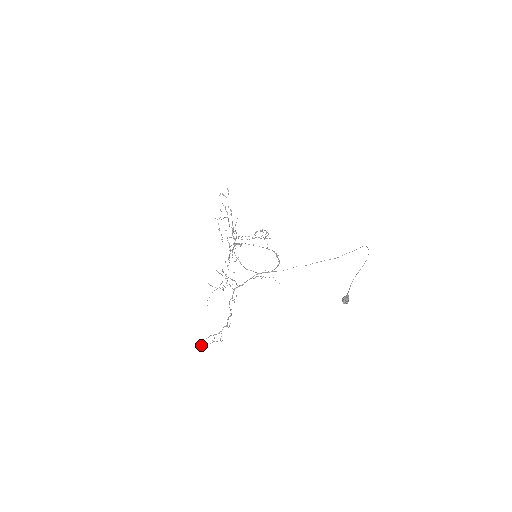
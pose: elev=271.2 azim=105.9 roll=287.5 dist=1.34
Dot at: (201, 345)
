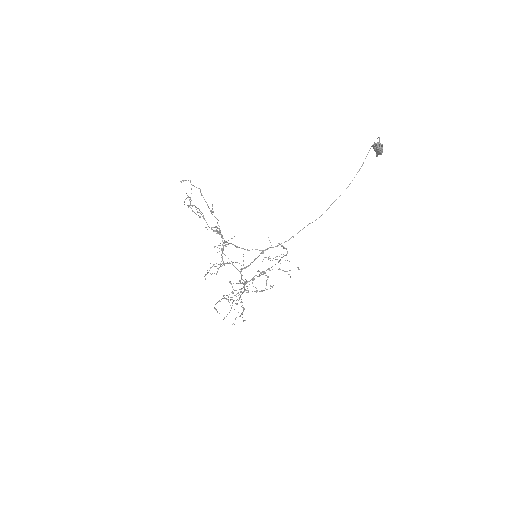
Dot at: (215, 309)
